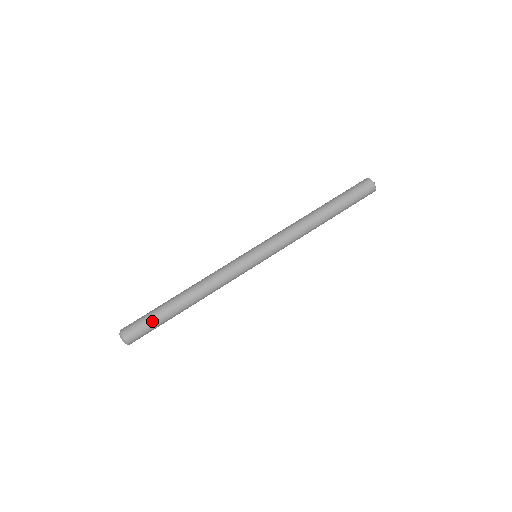
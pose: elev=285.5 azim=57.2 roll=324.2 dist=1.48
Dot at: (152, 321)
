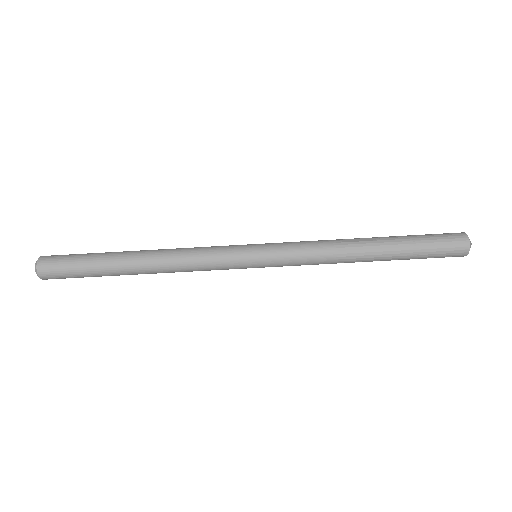
Dot at: (85, 276)
